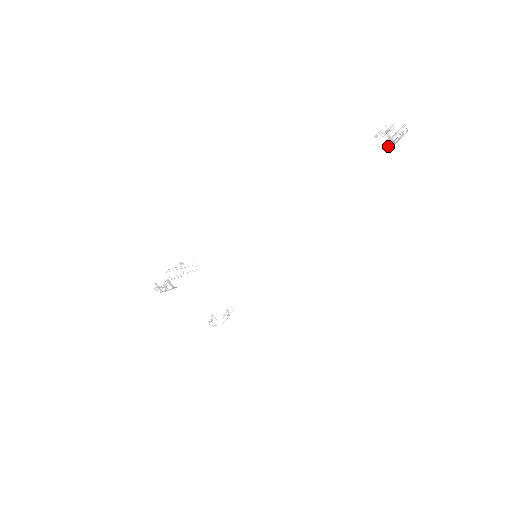
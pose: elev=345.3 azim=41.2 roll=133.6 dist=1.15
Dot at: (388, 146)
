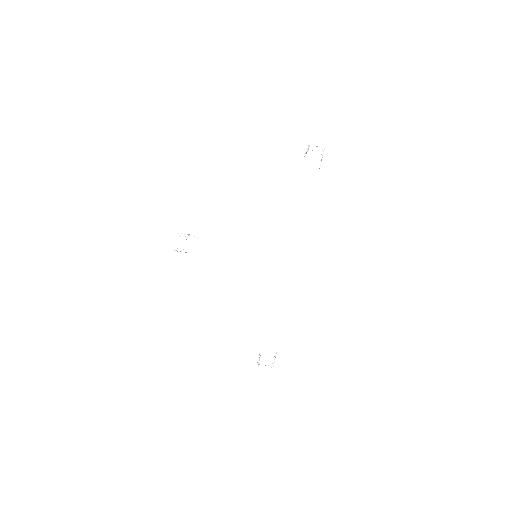
Dot at: occluded
